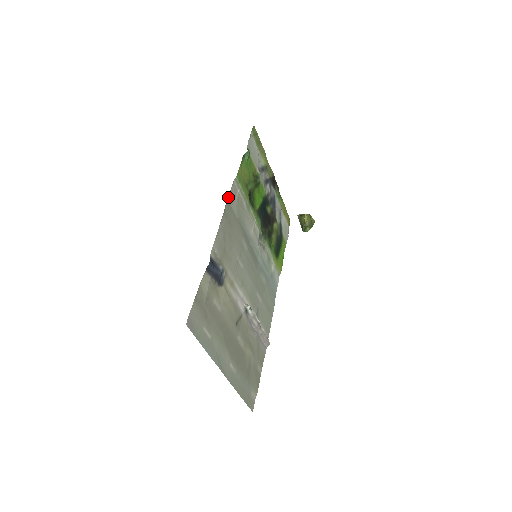
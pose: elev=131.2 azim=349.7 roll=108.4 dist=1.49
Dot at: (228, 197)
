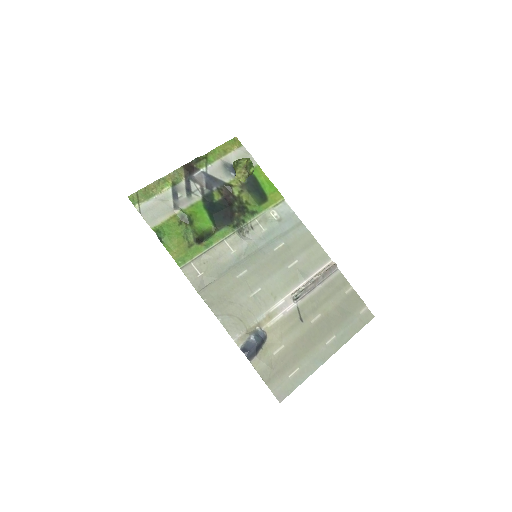
Dot at: (196, 289)
